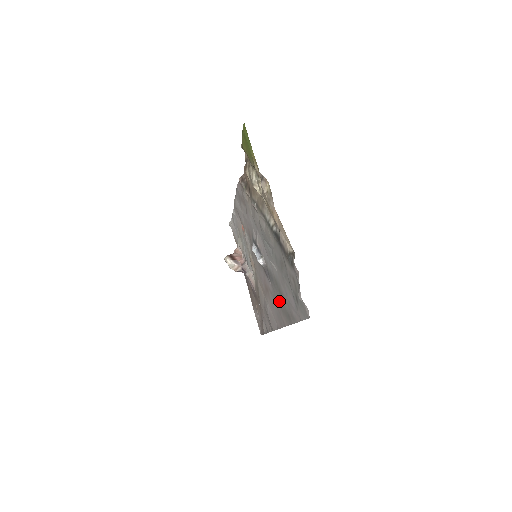
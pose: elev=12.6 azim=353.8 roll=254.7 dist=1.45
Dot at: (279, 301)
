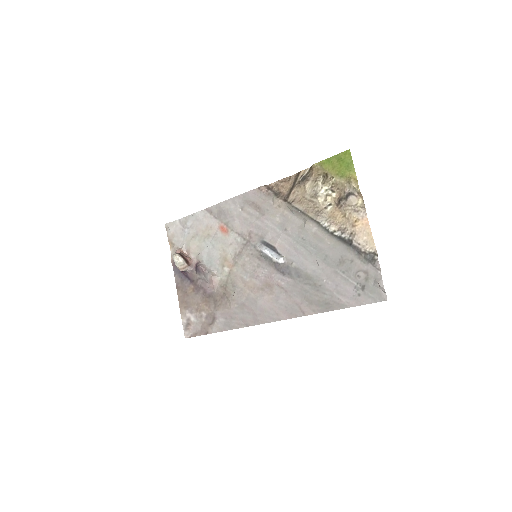
Dot at: (306, 294)
